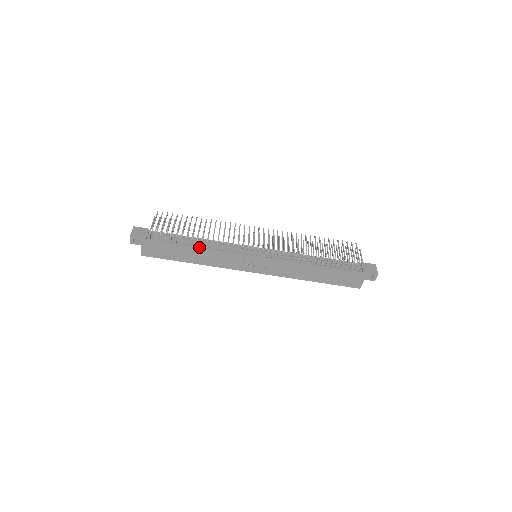
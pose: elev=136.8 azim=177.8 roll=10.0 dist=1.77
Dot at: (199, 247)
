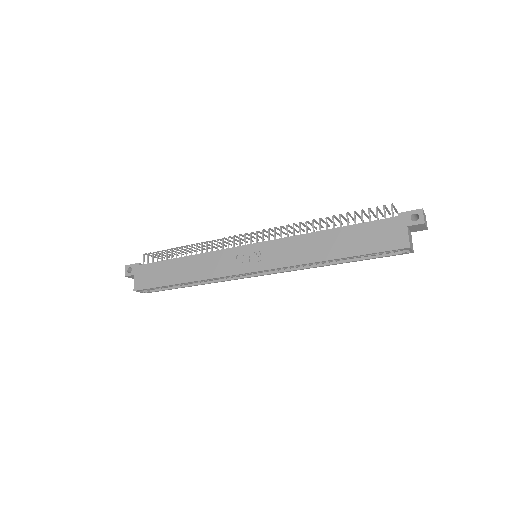
Dot at: (188, 256)
